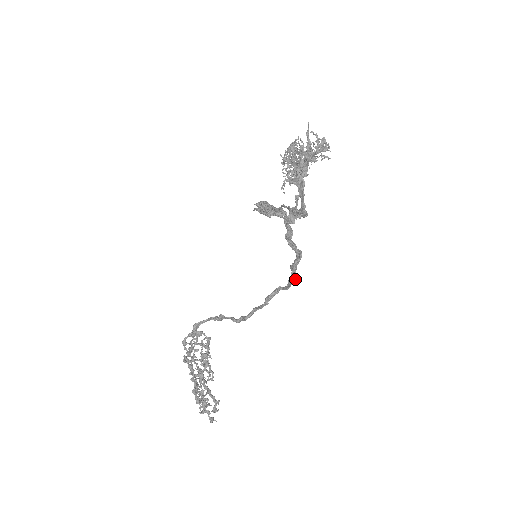
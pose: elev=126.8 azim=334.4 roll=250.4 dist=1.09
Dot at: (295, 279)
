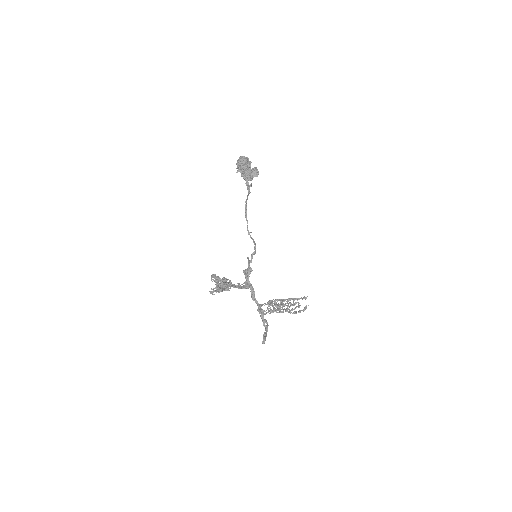
Dot at: (266, 330)
